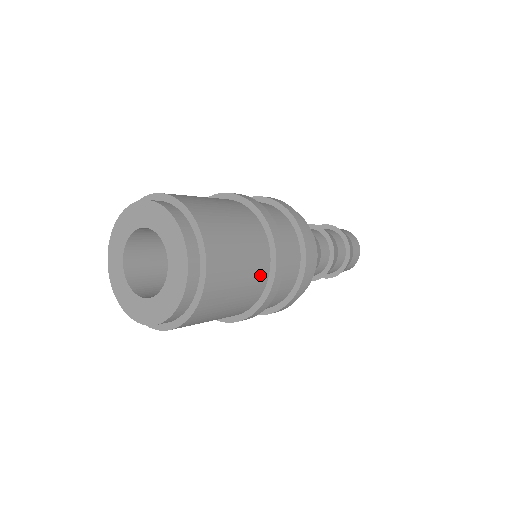
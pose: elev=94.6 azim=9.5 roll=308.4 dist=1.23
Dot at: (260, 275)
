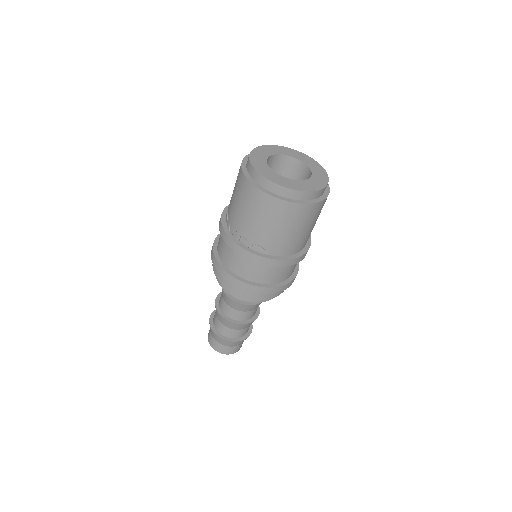
Dot at: occluded
